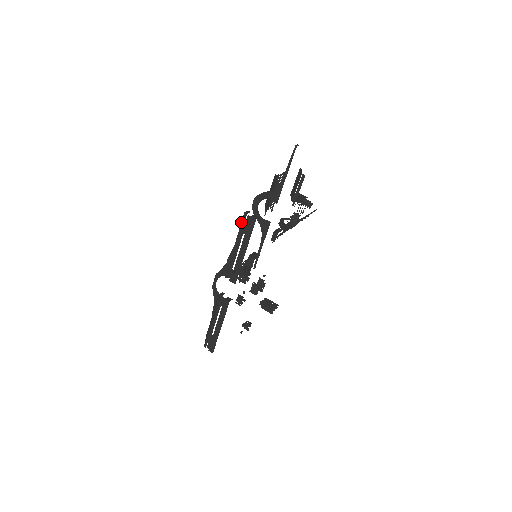
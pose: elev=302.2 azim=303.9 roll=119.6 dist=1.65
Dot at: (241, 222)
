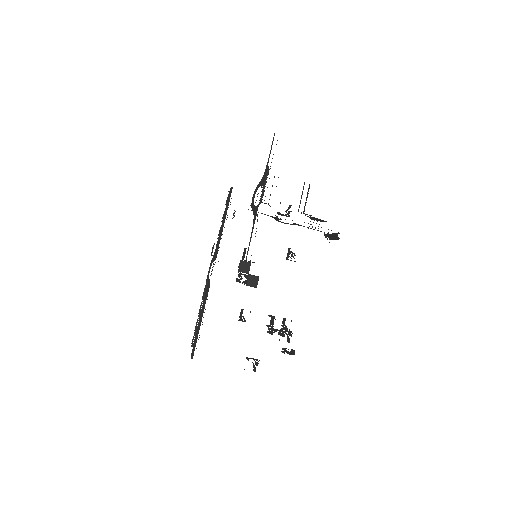
Dot at: occluded
